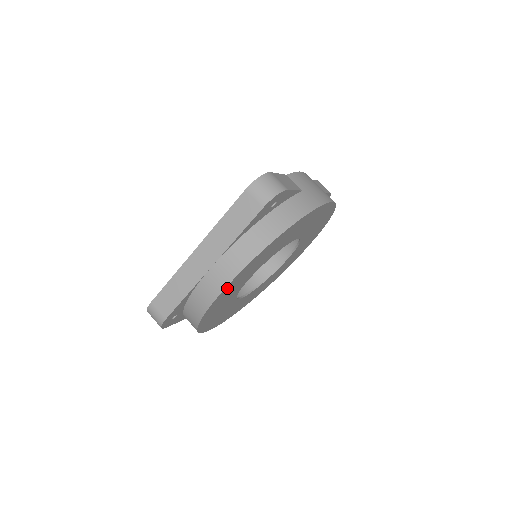
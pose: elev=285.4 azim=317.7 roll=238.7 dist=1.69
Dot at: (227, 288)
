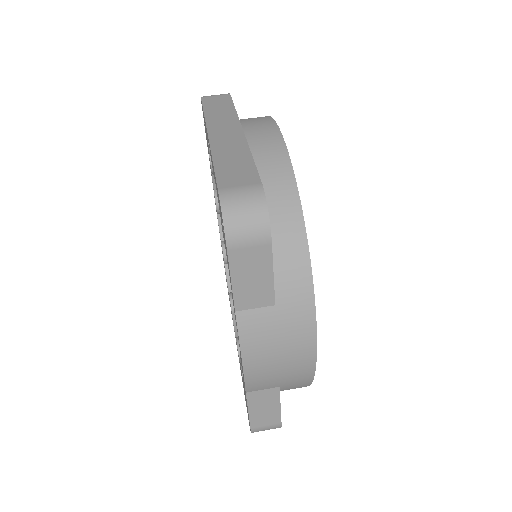
Dot at: occluded
